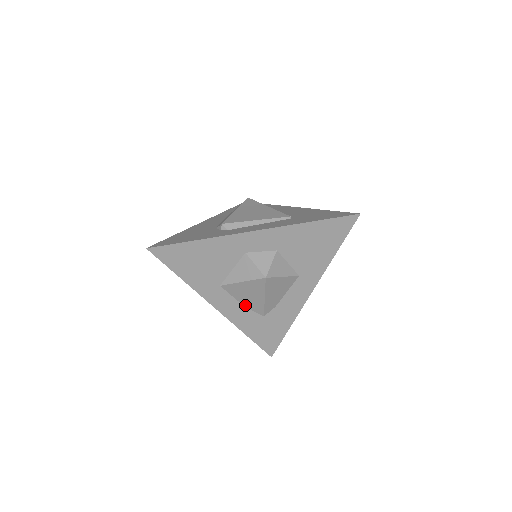
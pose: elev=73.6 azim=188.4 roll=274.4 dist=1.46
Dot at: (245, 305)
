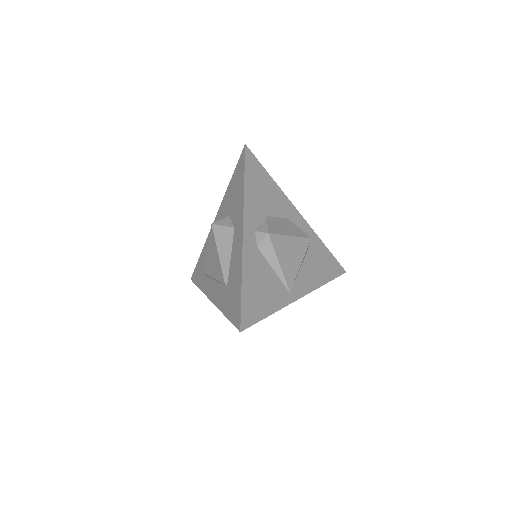
Dot at: occluded
